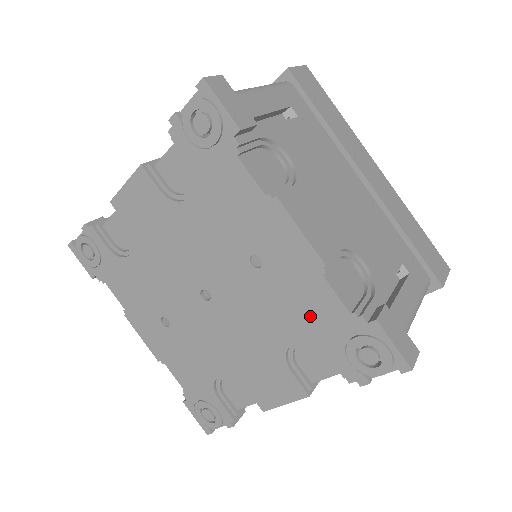
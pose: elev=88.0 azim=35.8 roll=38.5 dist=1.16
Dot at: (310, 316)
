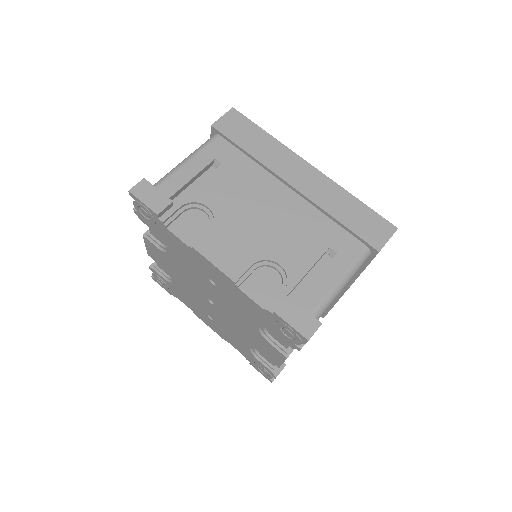
Dot at: (252, 311)
